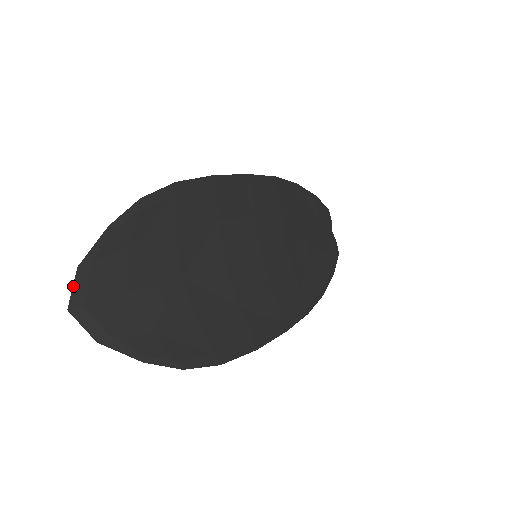
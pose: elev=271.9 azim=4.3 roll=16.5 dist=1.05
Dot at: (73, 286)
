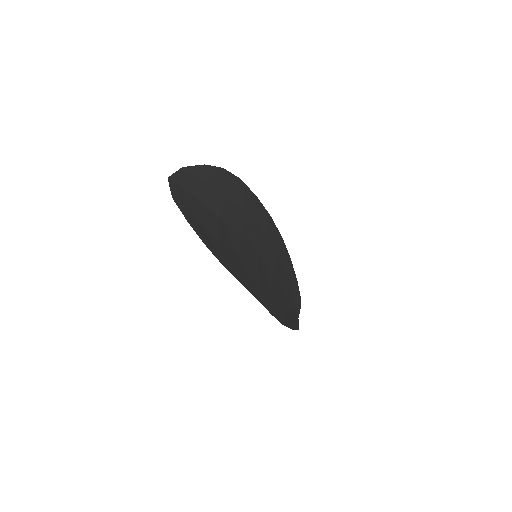
Dot at: (176, 172)
